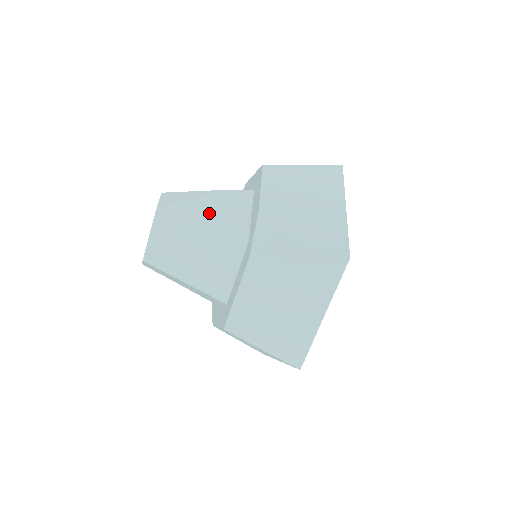
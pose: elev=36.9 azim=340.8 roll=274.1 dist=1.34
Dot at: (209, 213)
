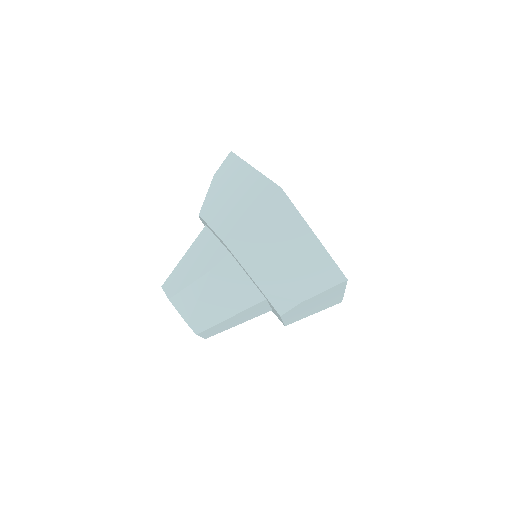
Dot at: (221, 299)
